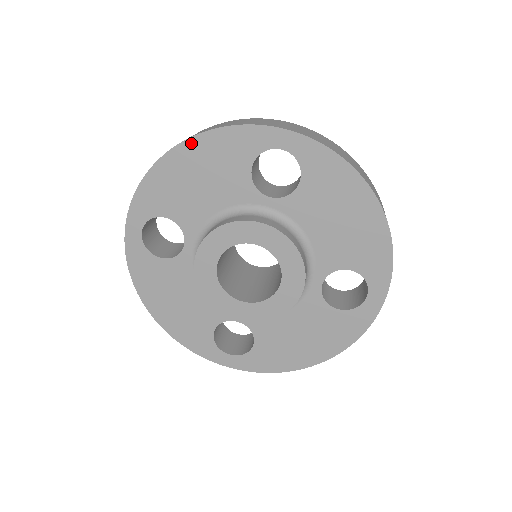
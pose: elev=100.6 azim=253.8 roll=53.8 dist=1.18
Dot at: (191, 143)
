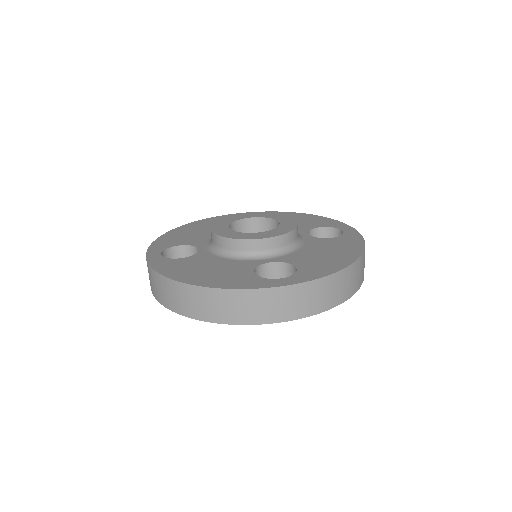
Dot at: (183, 226)
